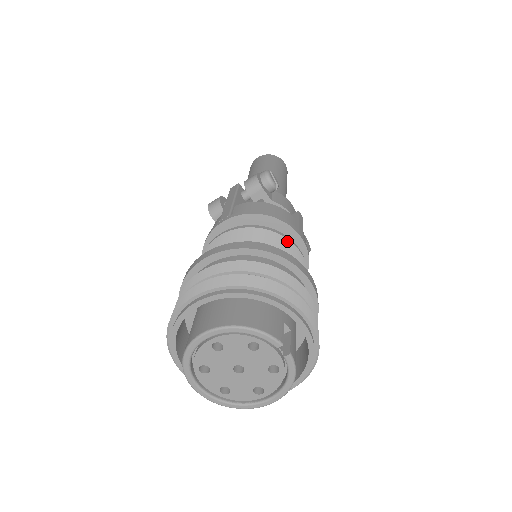
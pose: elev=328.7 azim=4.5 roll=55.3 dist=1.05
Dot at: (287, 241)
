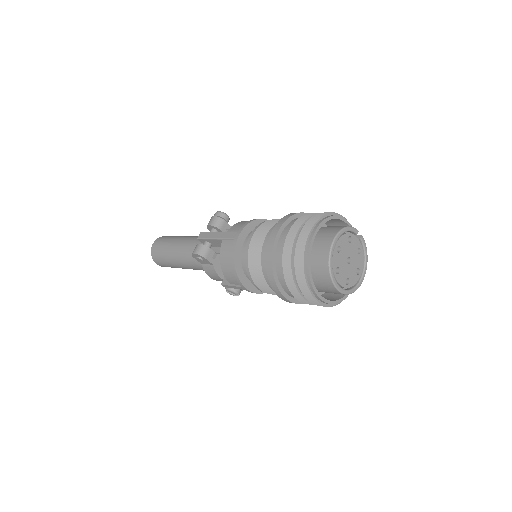
Dot at: occluded
